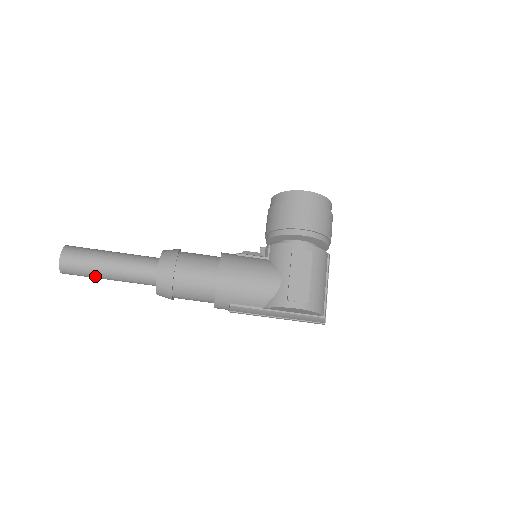
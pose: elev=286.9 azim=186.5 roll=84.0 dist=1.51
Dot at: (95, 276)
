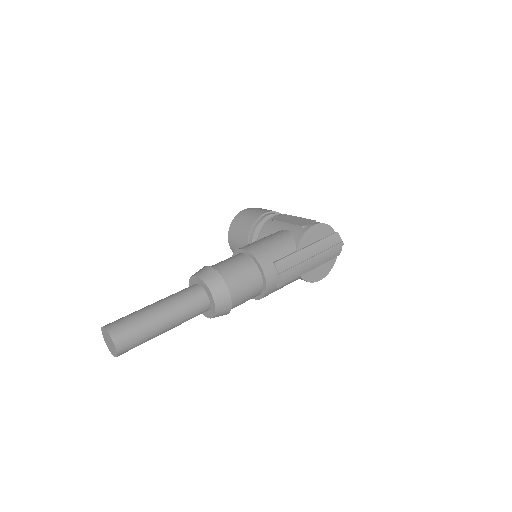
Dot at: (150, 326)
